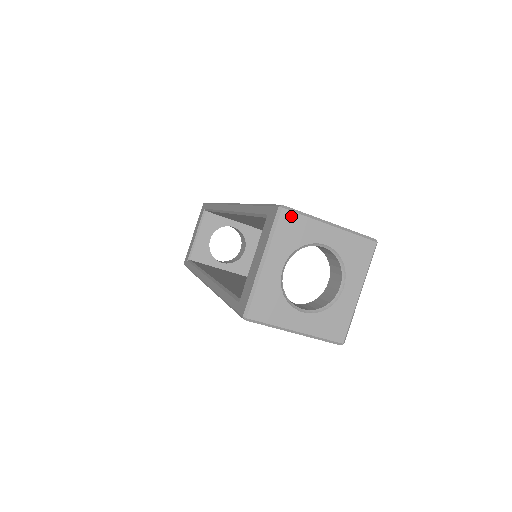
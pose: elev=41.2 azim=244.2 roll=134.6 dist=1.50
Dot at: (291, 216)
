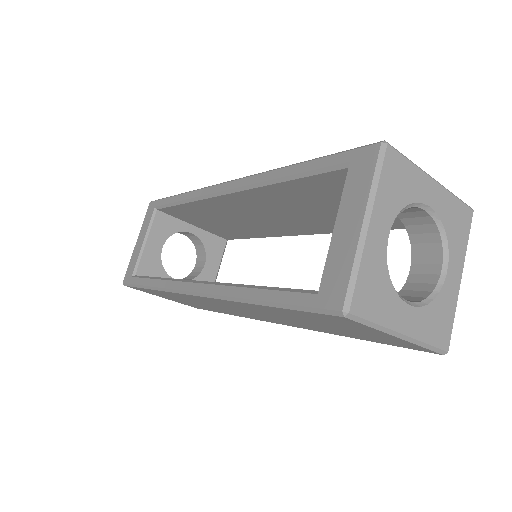
Dot at: (396, 158)
